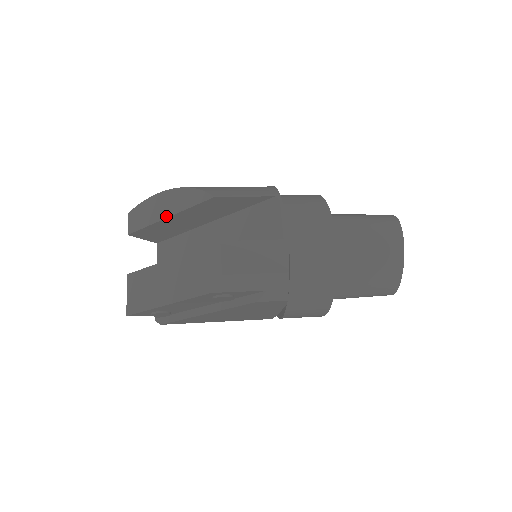
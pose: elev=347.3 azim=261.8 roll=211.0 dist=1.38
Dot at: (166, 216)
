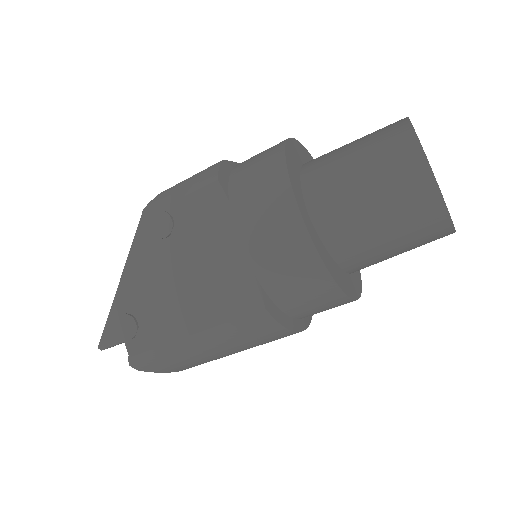
Dot at: occluded
